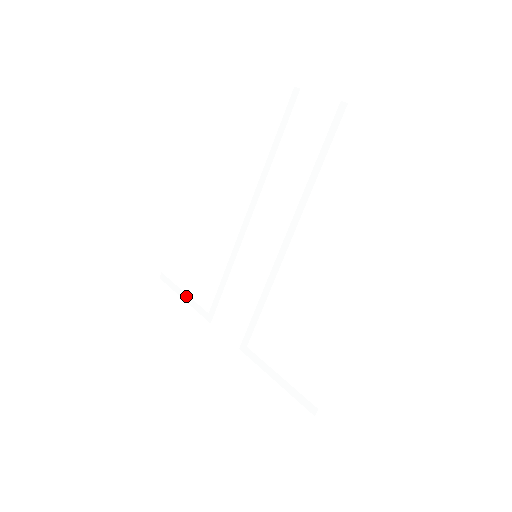
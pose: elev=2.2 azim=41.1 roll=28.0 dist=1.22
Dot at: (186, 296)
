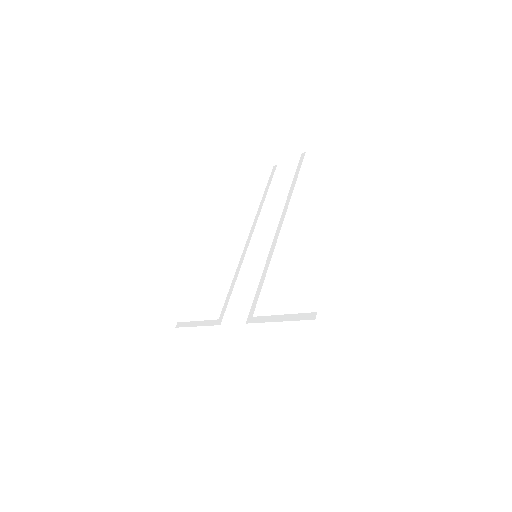
Dot at: (199, 322)
